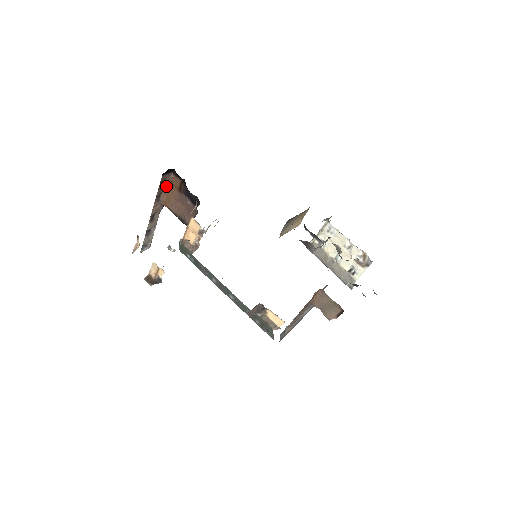
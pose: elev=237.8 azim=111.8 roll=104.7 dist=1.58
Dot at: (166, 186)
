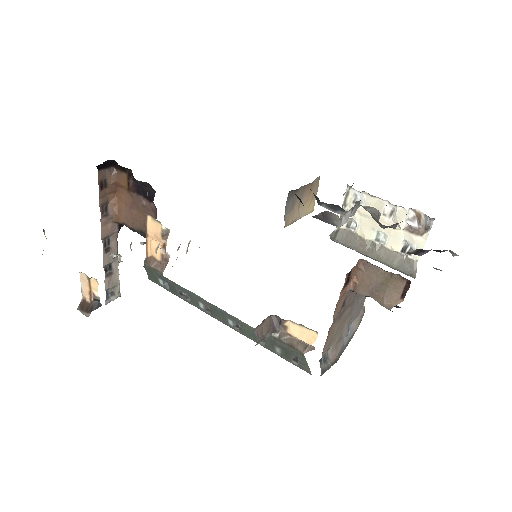
Dot at: (112, 191)
